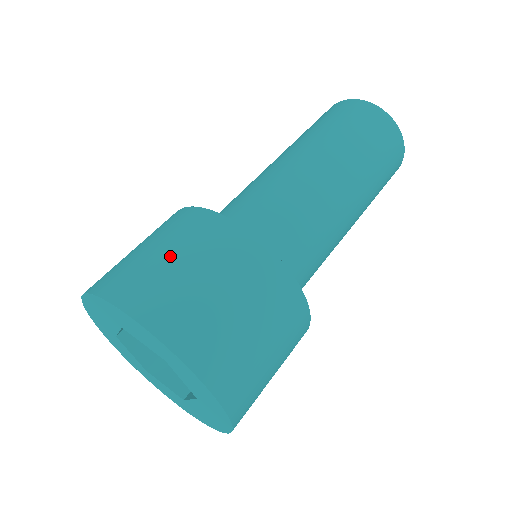
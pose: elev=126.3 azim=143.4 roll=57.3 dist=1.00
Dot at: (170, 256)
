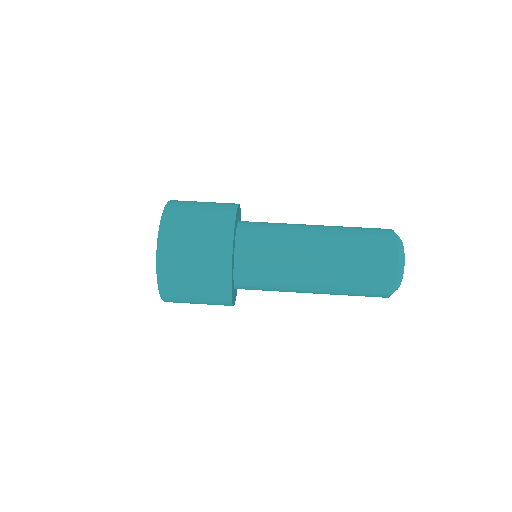
Dot at: (194, 247)
